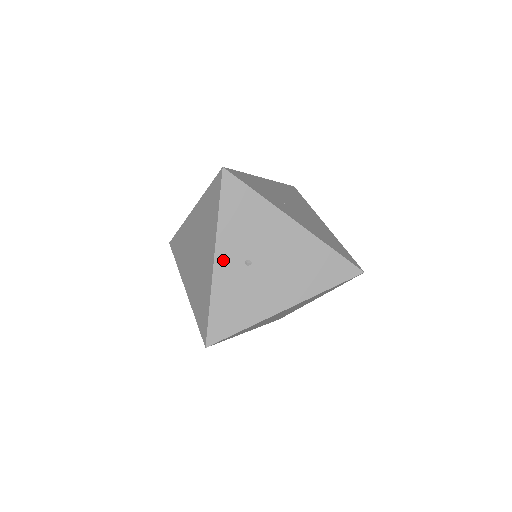
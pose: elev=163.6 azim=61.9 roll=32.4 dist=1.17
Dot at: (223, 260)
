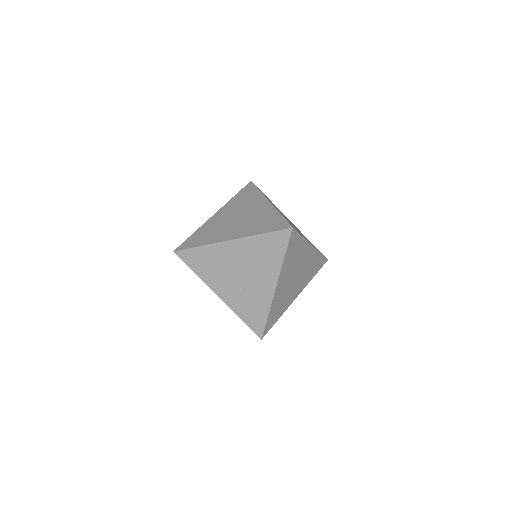
Dot at: occluded
